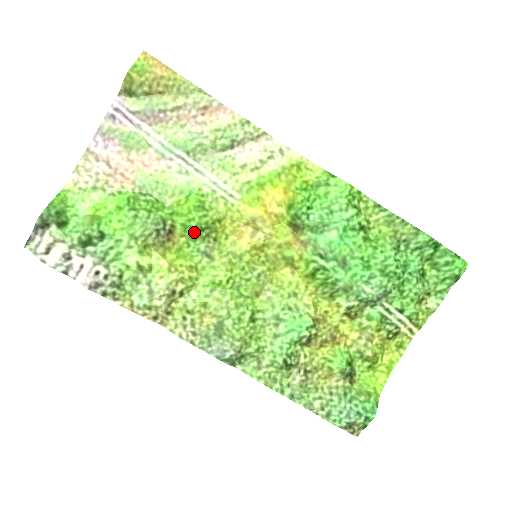
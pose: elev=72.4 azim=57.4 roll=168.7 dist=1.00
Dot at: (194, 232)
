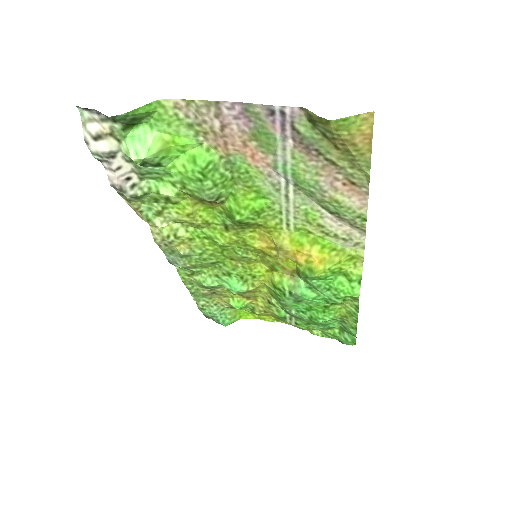
Dot at: (233, 218)
